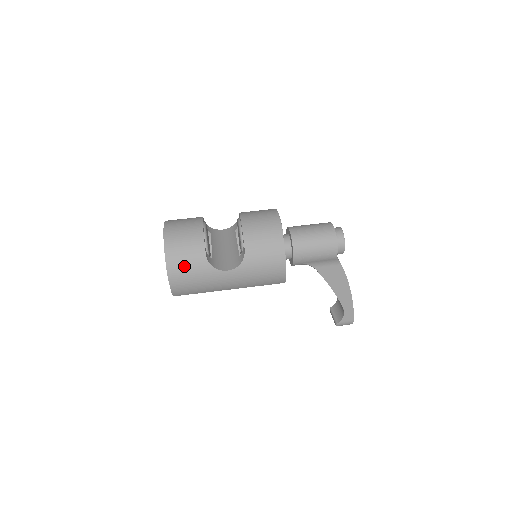
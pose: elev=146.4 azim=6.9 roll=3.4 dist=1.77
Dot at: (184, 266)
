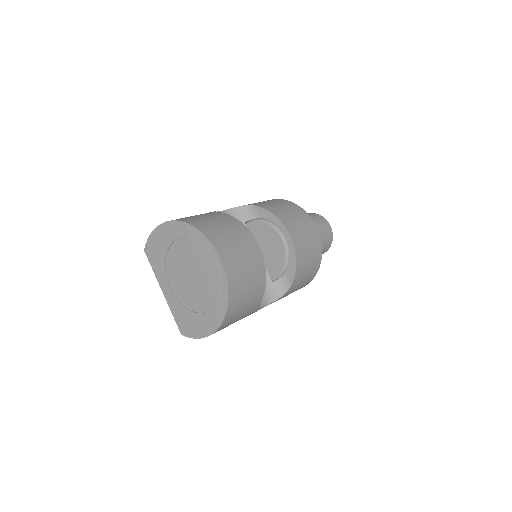
Dot at: (237, 318)
